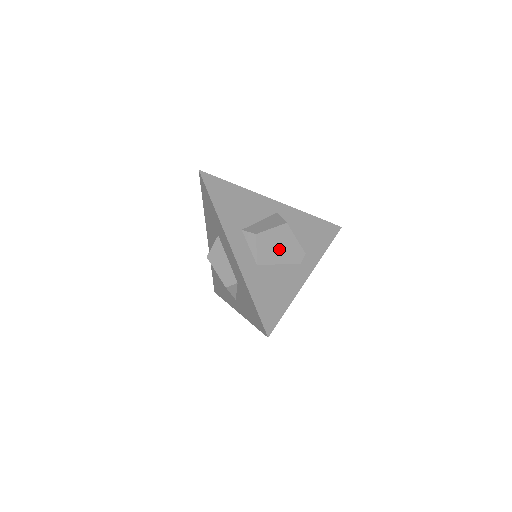
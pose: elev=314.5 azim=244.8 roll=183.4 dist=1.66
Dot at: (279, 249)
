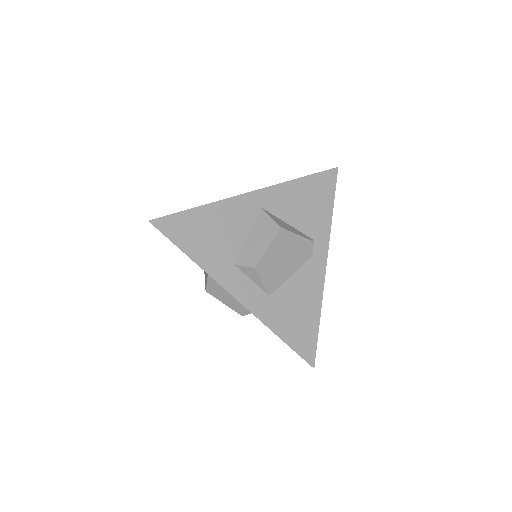
Dot at: (285, 261)
